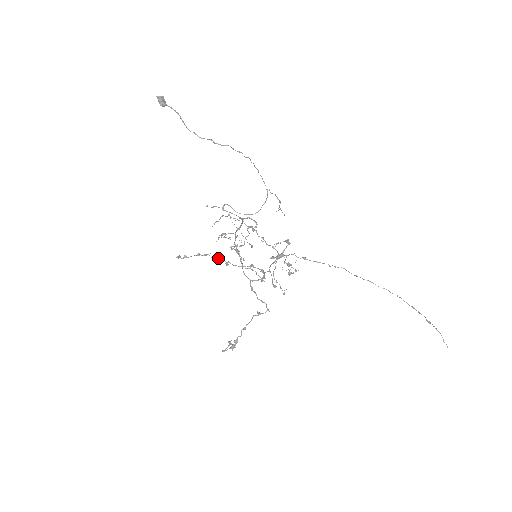
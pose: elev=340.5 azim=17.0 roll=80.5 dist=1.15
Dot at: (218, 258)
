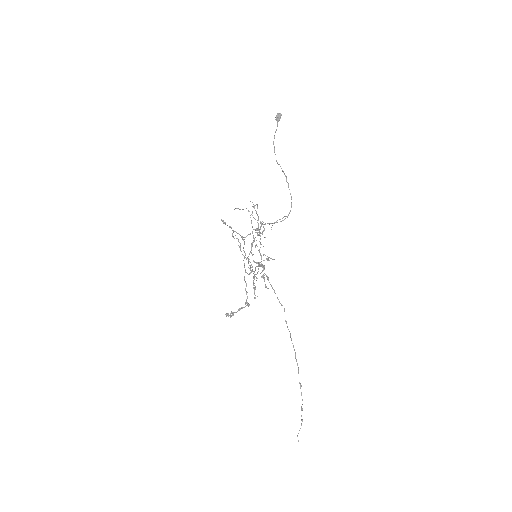
Dot at: (238, 239)
